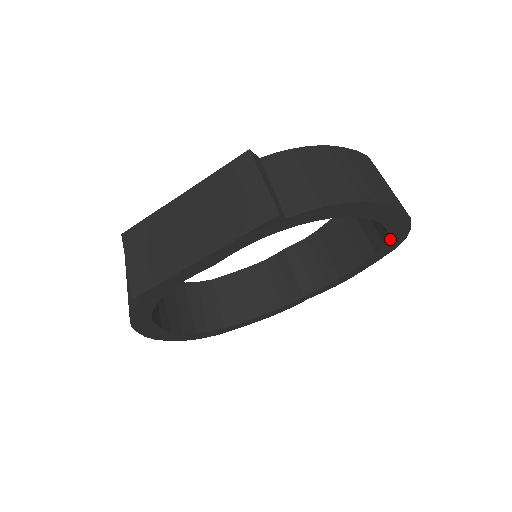
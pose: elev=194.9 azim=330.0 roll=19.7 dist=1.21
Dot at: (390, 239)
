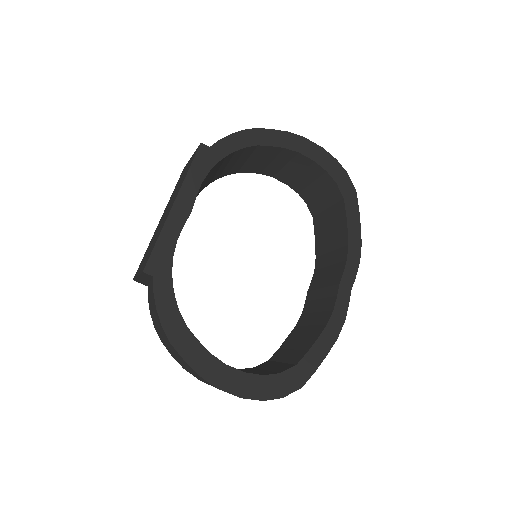
Dot at: (334, 176)
